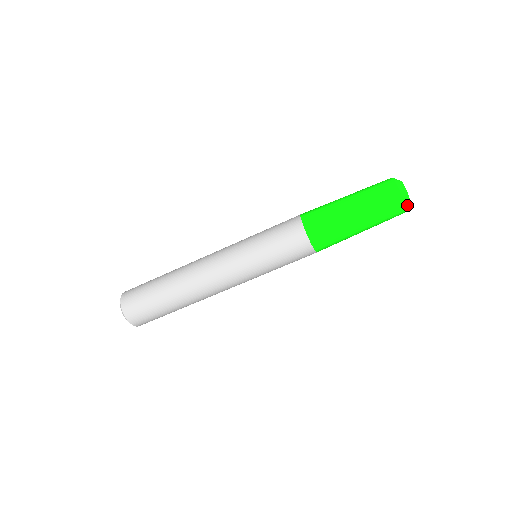
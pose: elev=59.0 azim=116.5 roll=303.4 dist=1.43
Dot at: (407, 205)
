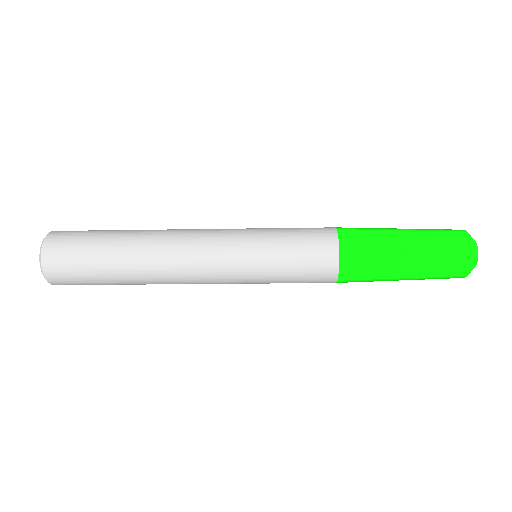
Dot at: occluded
